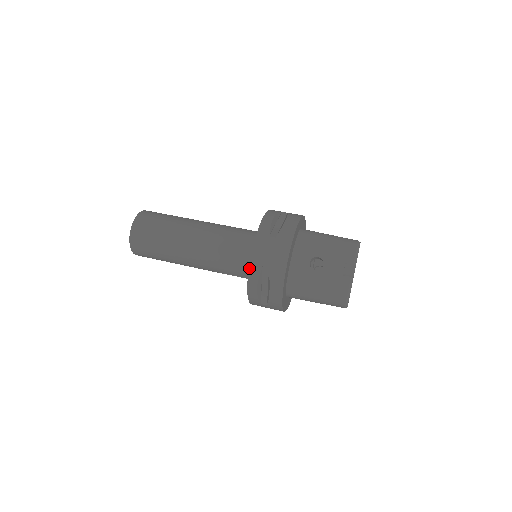
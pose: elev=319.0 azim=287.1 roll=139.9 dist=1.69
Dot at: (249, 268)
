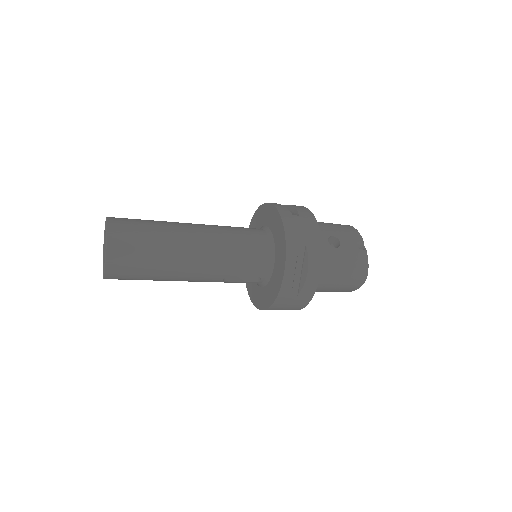
Dot at: (286, 247)
